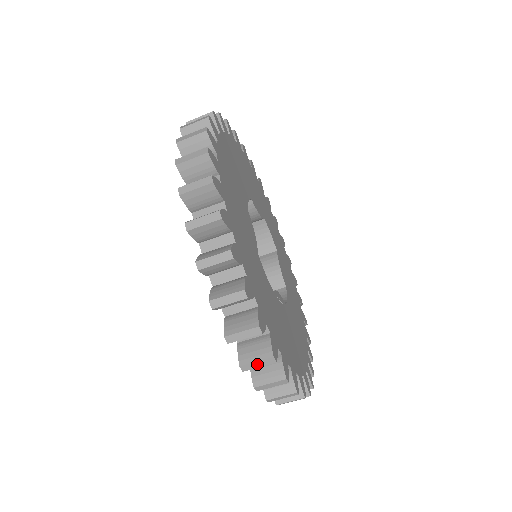
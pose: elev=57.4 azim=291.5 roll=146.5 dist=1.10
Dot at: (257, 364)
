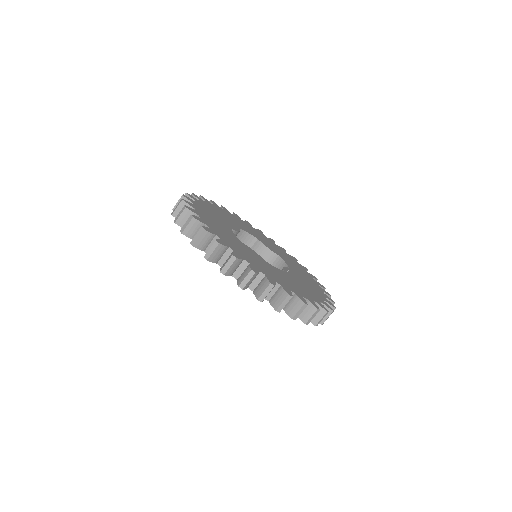
Dot at: (312, 317)
